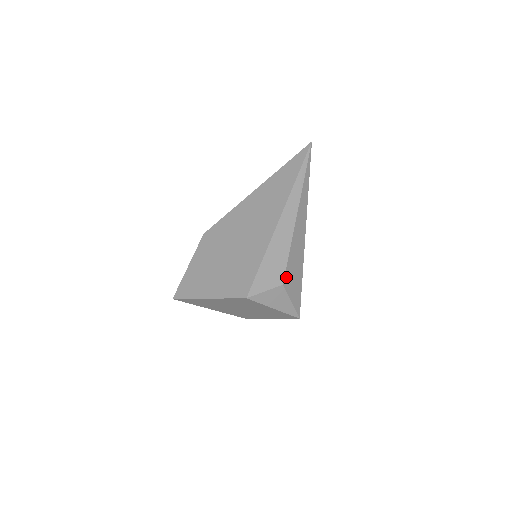
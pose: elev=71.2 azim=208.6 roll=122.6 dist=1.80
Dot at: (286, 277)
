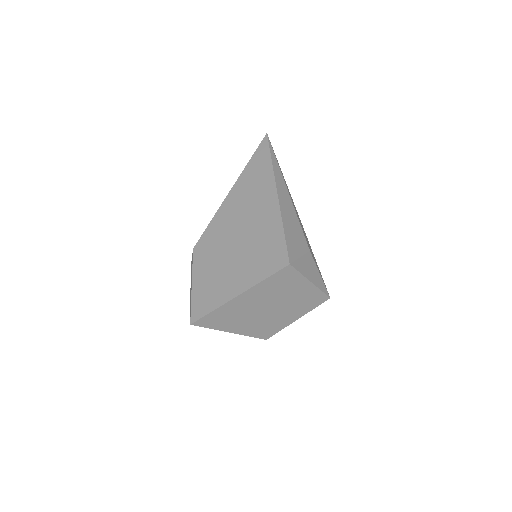
Dot at: (308, 245)
